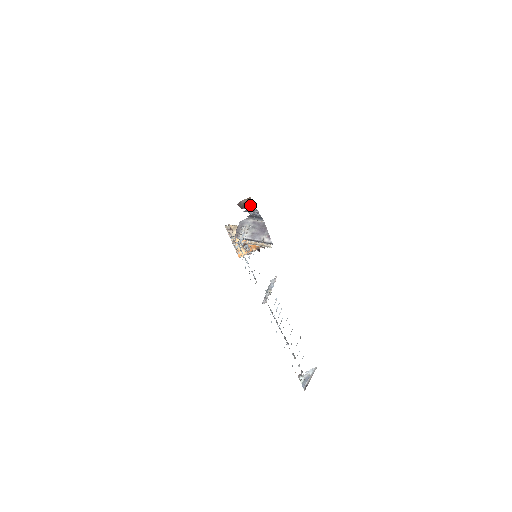
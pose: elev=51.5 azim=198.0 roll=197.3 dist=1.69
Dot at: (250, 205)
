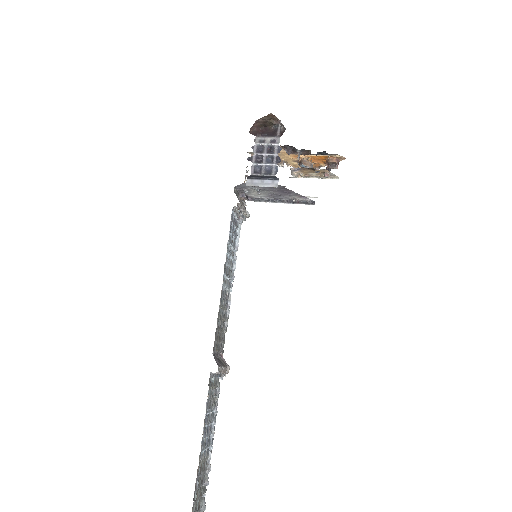
Dot at: (277, 123)
